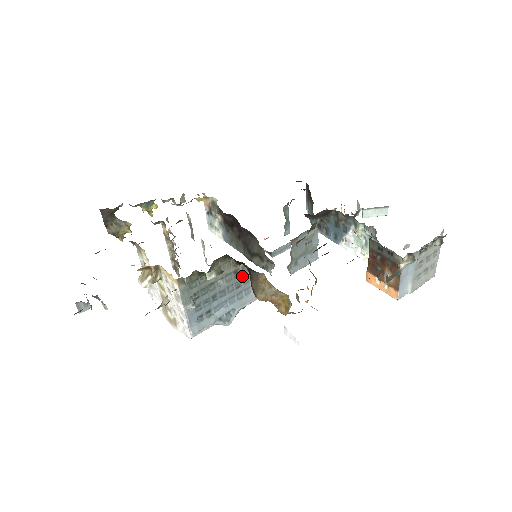
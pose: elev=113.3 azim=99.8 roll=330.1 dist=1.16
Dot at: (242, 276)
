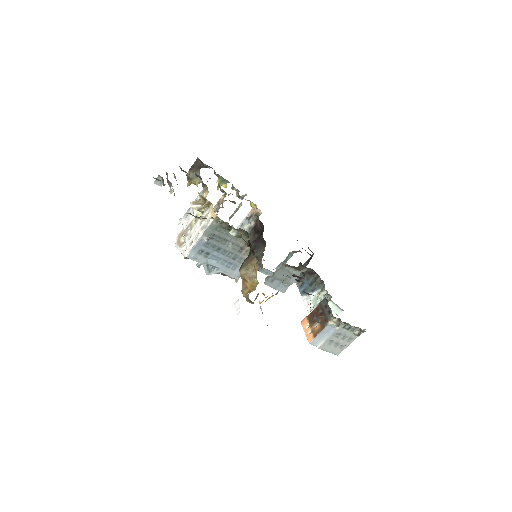
Dot at: (242, 255)
